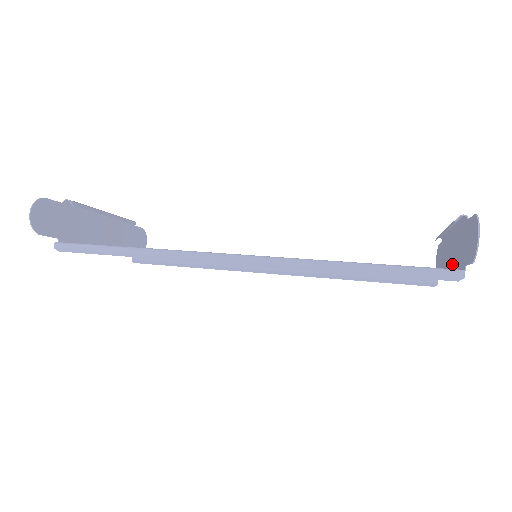
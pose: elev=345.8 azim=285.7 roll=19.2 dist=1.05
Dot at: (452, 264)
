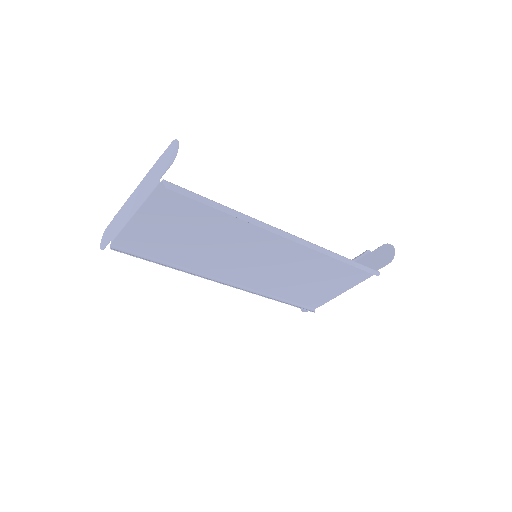
Dot at: occluded
